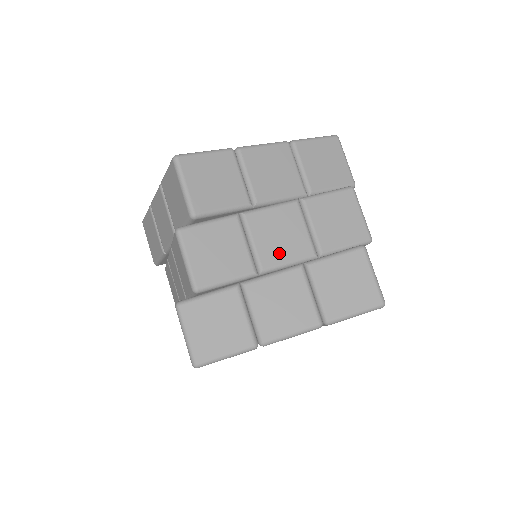
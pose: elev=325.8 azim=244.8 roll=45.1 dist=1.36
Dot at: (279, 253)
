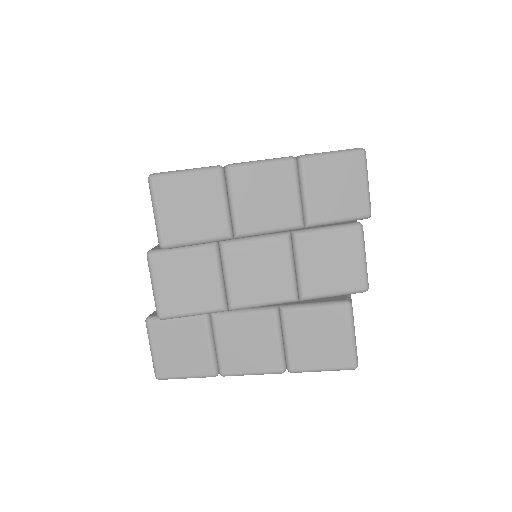
Dot at: (254, 292)
